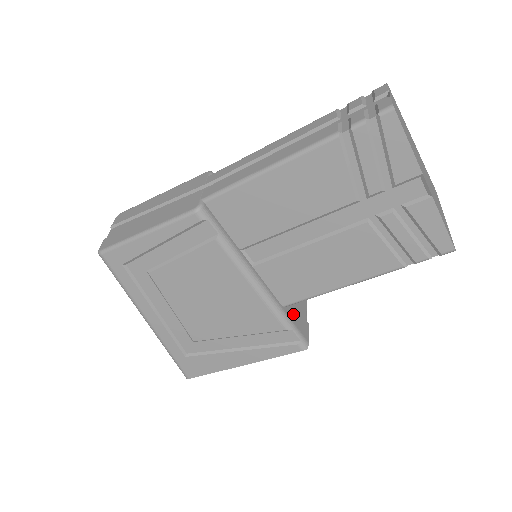
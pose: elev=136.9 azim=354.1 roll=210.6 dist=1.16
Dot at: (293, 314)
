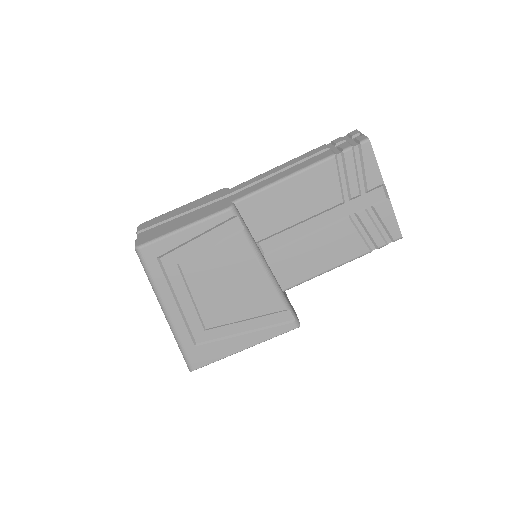
Dot at: (287, 299)
